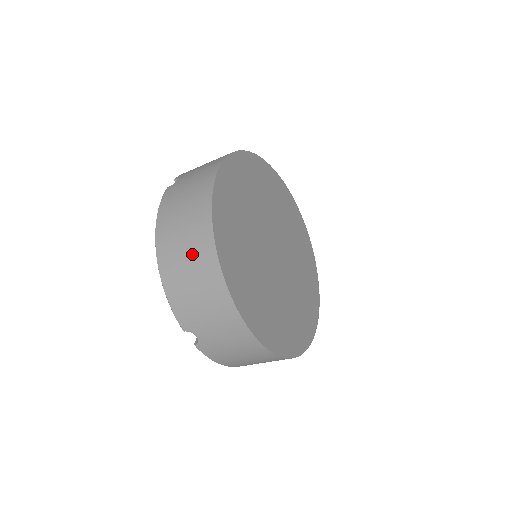
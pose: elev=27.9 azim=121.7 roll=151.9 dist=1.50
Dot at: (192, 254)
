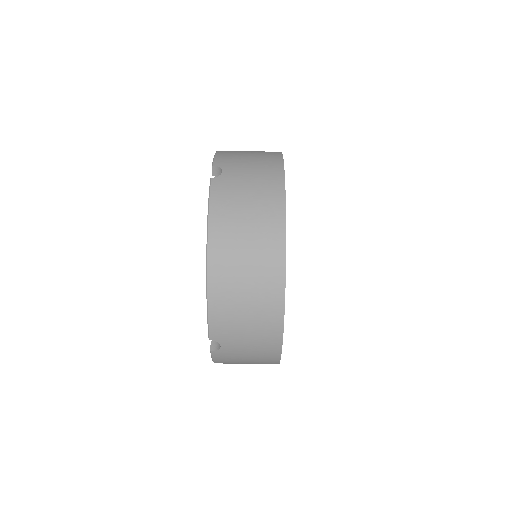
Dot at: (255, 274)
